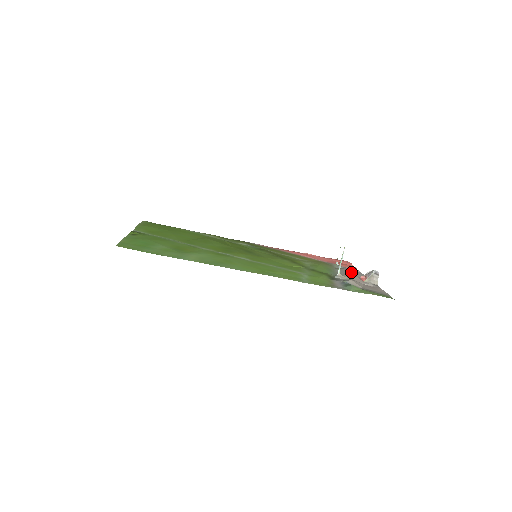
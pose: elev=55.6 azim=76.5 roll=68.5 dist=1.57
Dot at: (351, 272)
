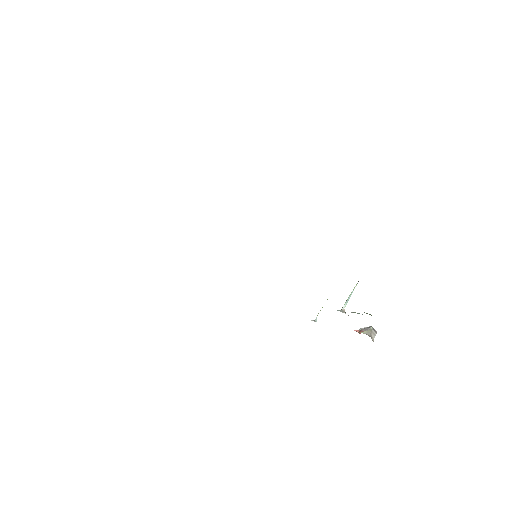
Dot at: occluded
